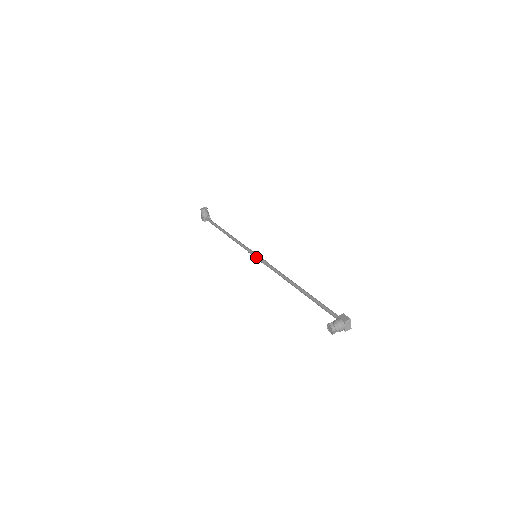
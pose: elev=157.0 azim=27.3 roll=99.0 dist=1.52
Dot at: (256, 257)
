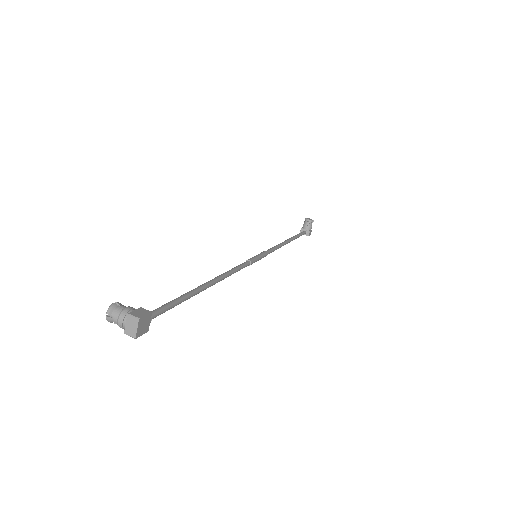
Dot at: (254, 256)
